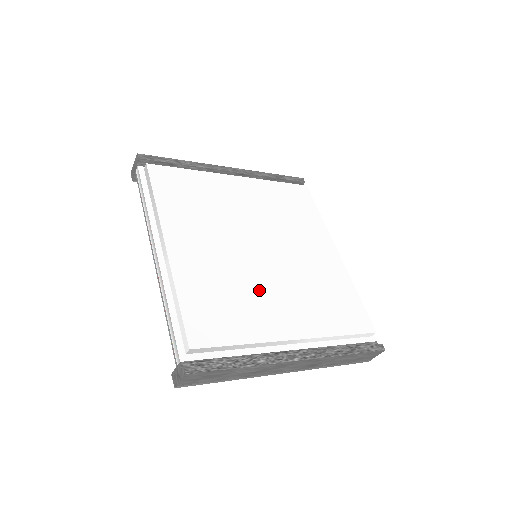
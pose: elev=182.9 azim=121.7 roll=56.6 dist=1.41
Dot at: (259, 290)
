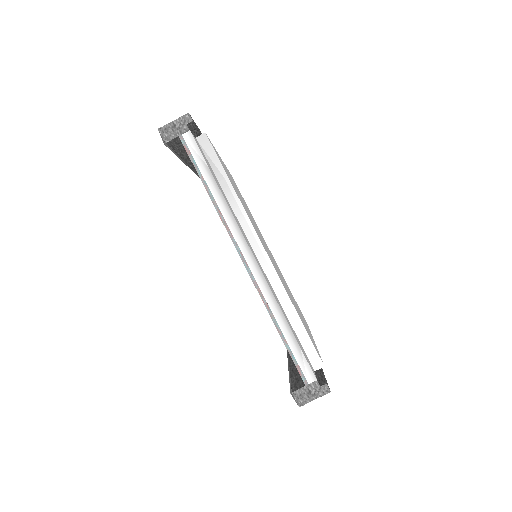
Dot at: occluded
